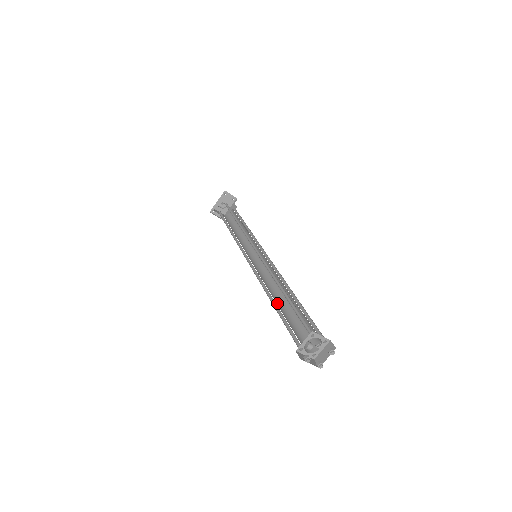
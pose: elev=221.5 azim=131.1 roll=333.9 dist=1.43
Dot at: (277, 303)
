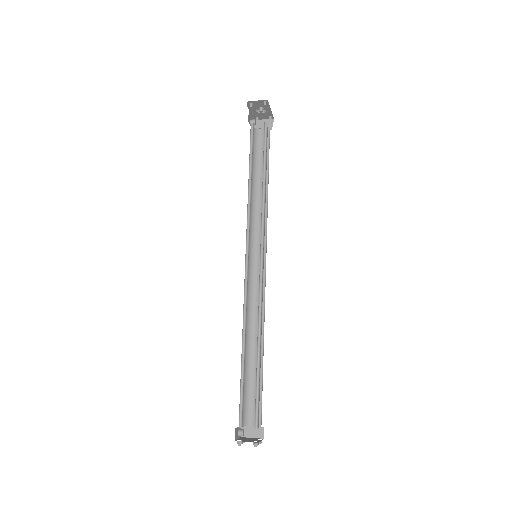
Dot at: (254, 345)
